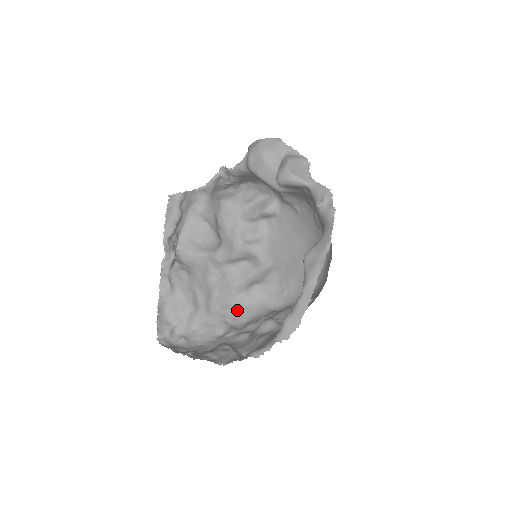
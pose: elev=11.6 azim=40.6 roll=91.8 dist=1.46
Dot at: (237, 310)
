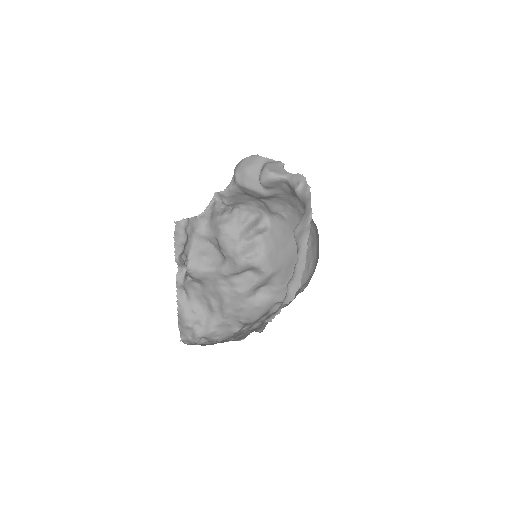
Dot at: (249, 312)
